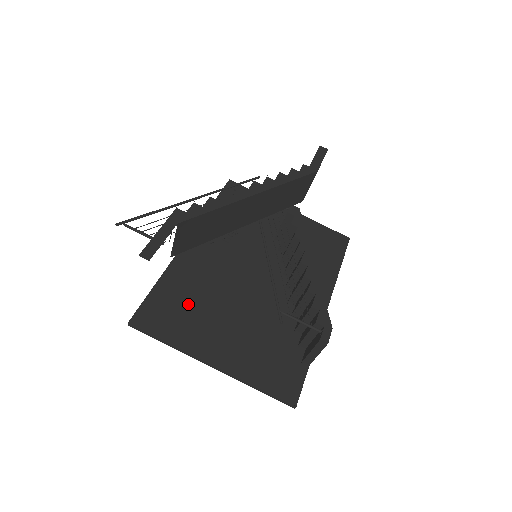
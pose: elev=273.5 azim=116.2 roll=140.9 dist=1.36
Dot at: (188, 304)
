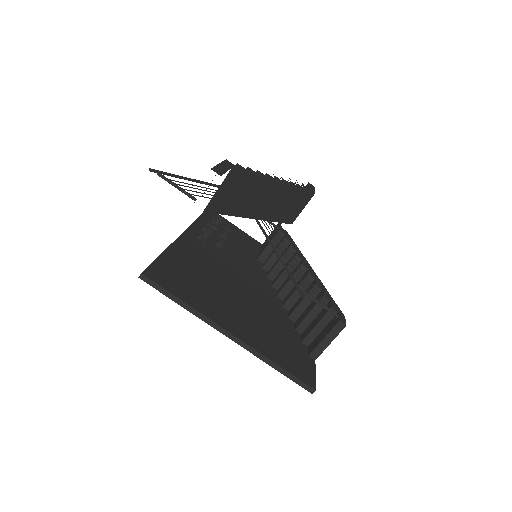
Dot at: (196, 279)
